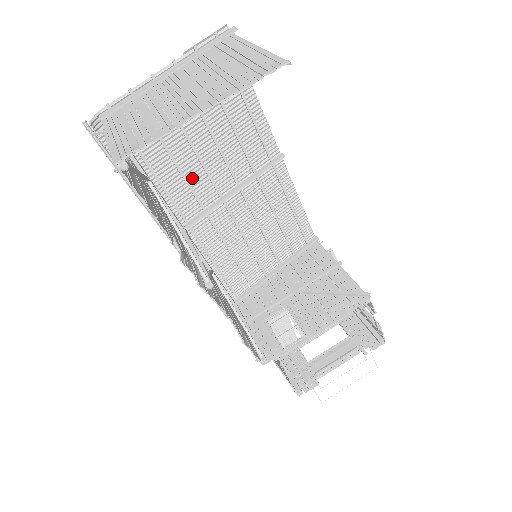
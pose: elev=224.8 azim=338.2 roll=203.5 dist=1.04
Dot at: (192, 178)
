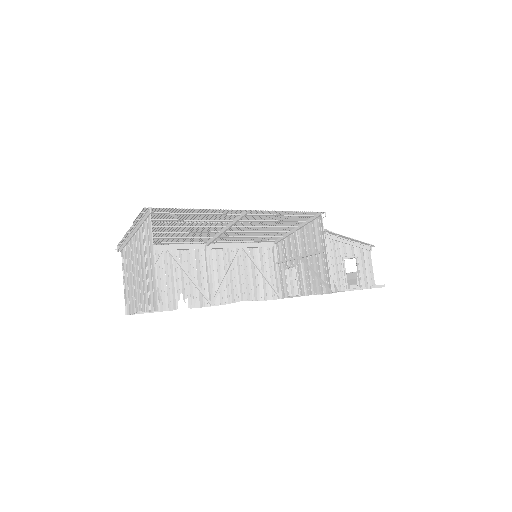
Dot at: (192, 235)
